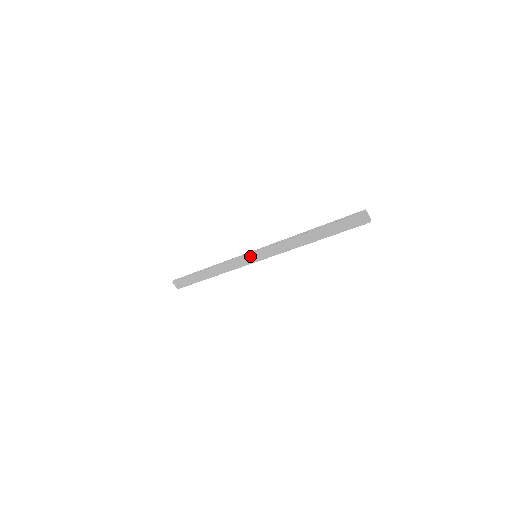
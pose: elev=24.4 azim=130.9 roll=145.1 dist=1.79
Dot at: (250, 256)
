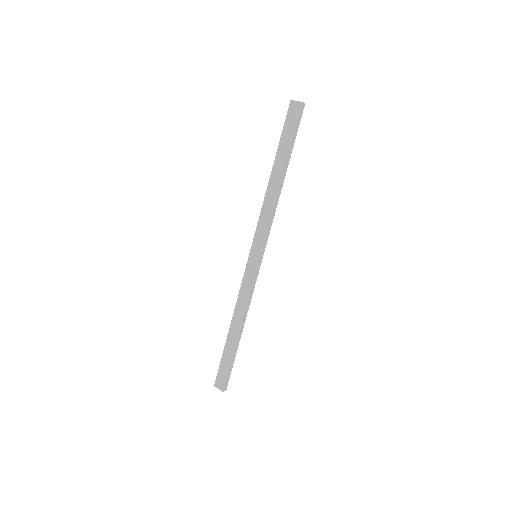
Dot at: (250, 260)
